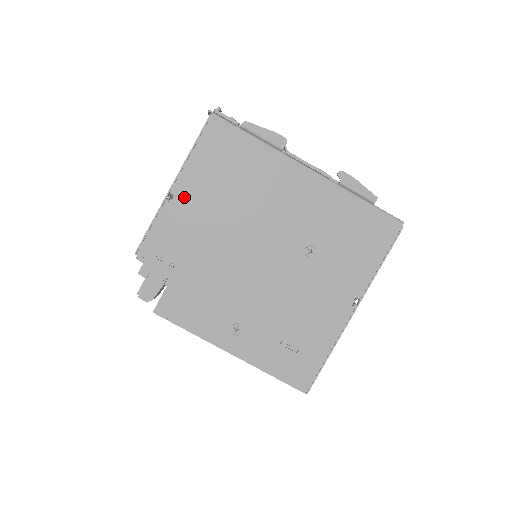
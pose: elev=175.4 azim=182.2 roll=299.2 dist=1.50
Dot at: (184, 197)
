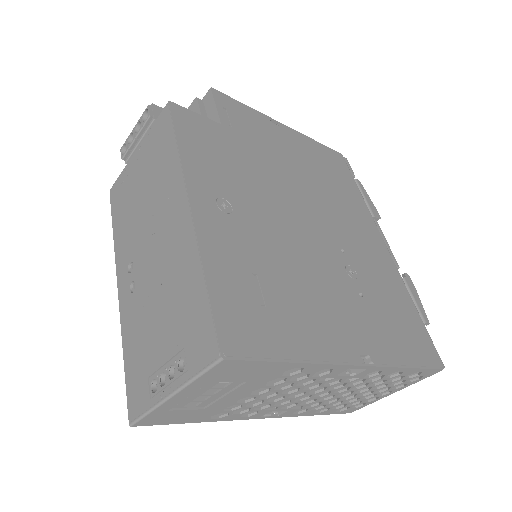
Dot at: (285, 135)
